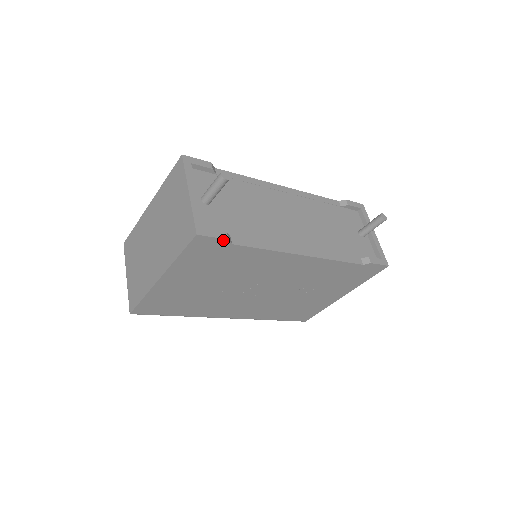
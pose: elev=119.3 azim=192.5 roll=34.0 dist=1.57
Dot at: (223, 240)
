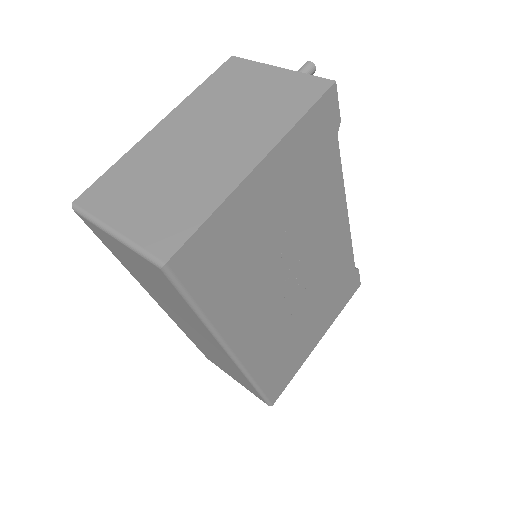
Dot at: (338, 118)
